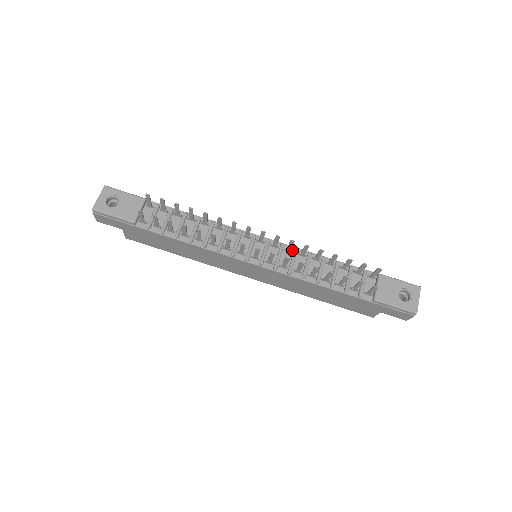
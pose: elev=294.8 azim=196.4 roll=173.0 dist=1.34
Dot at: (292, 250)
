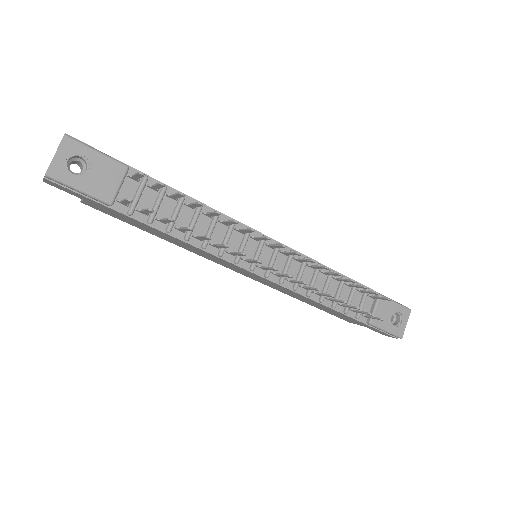
Dot at: occluded
